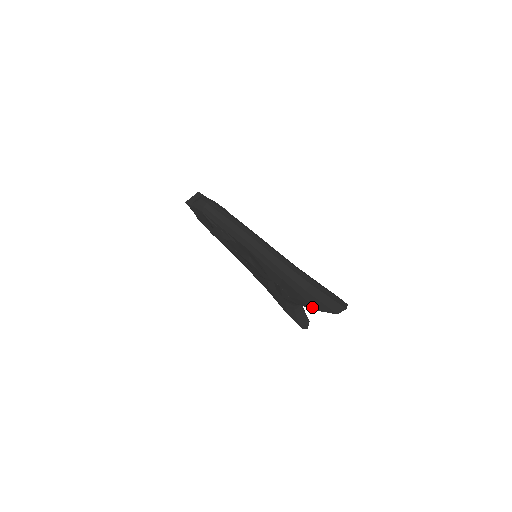
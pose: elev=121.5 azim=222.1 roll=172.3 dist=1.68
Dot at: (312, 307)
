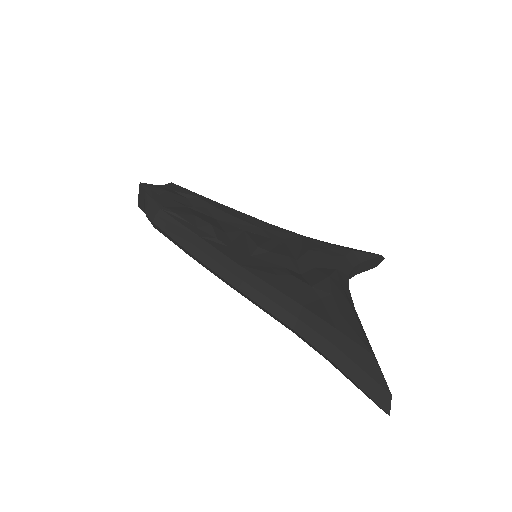
Dot at: occluded
